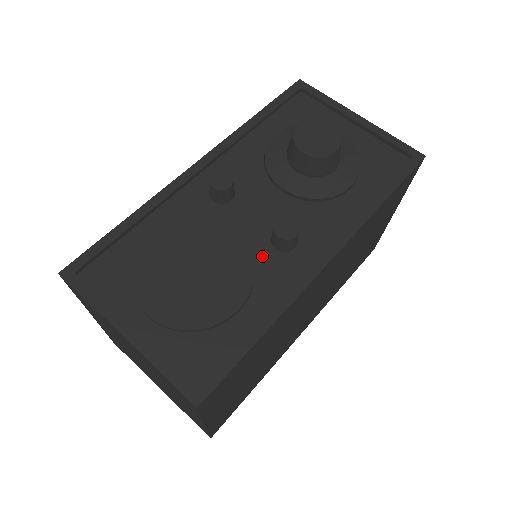
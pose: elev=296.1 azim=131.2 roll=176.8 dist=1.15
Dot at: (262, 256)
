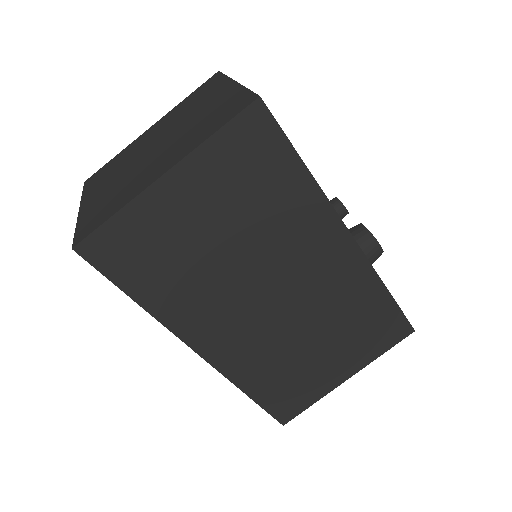
Dot at: occluded
